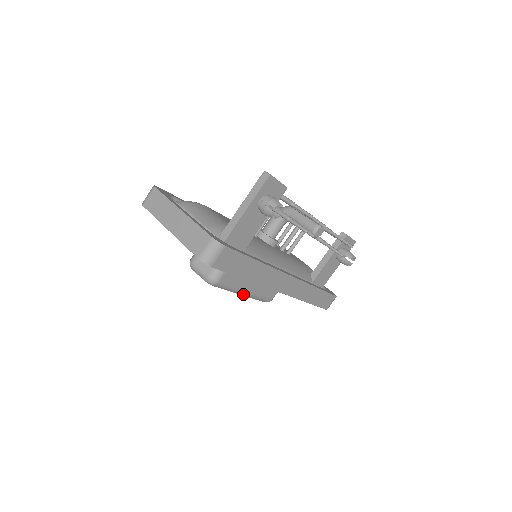
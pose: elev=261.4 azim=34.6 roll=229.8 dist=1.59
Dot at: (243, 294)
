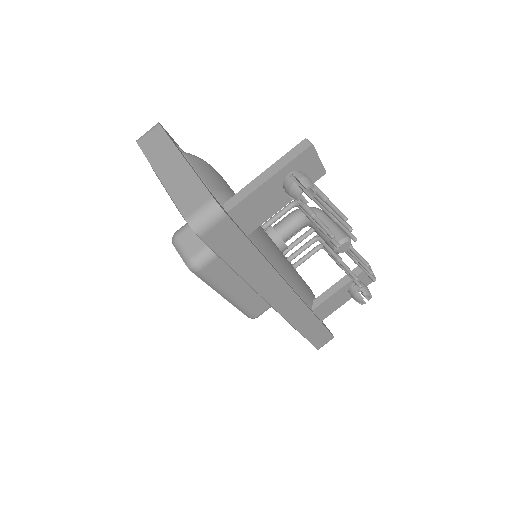
Dot at: (226, 297)
